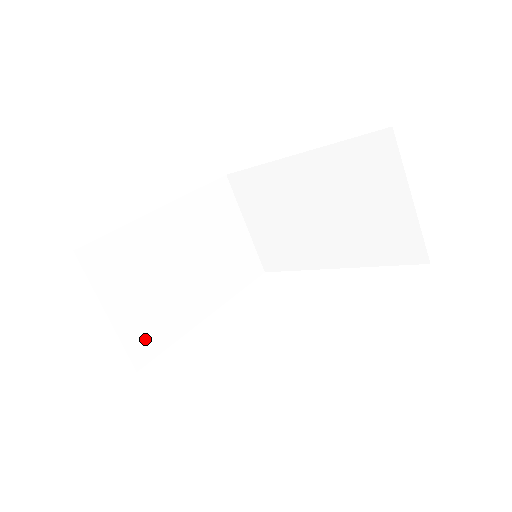
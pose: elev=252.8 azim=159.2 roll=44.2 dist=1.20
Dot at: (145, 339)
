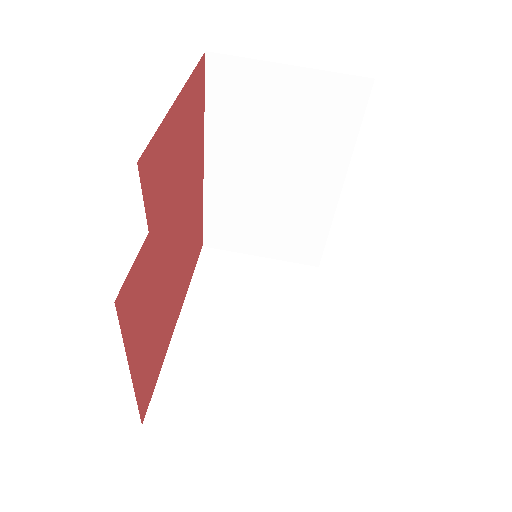
Dot at: (280, 424)
